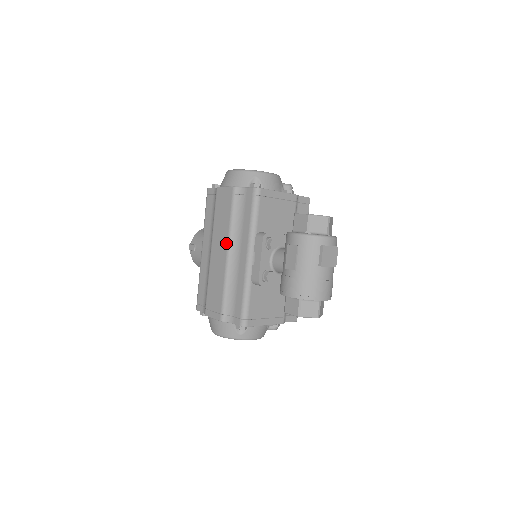
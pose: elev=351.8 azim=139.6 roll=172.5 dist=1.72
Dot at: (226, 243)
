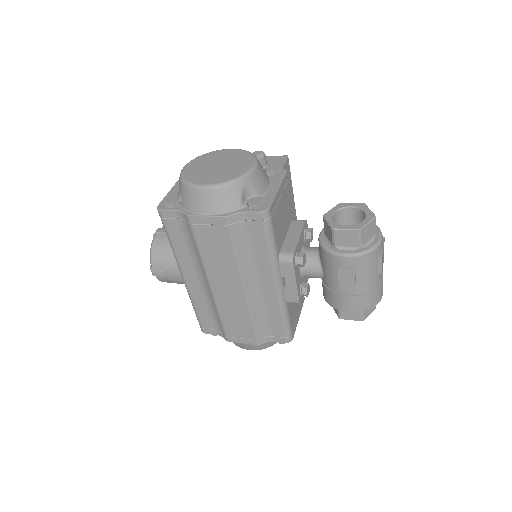
Dot at: (237, 278)
